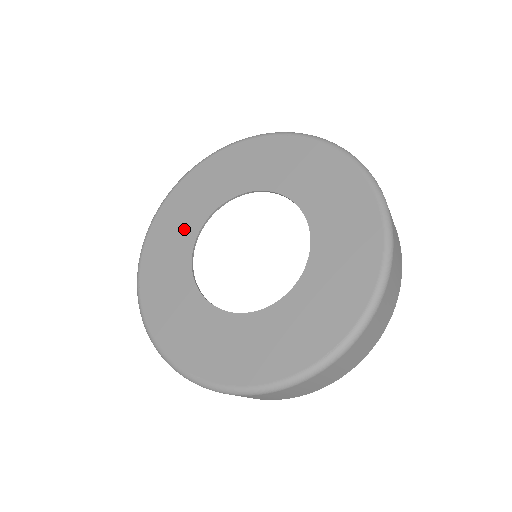
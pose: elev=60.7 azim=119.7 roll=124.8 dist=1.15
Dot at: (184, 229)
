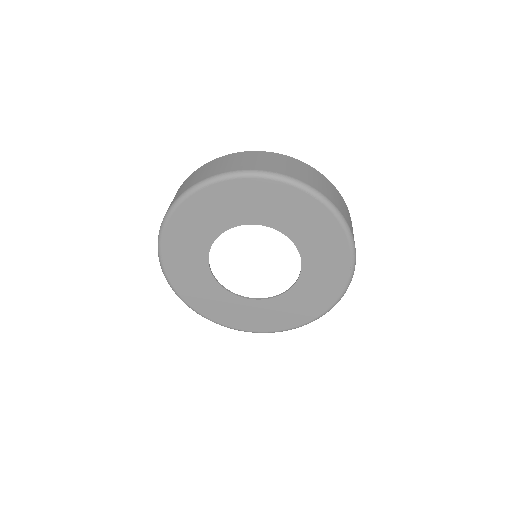
Dot at: (202, 282)
